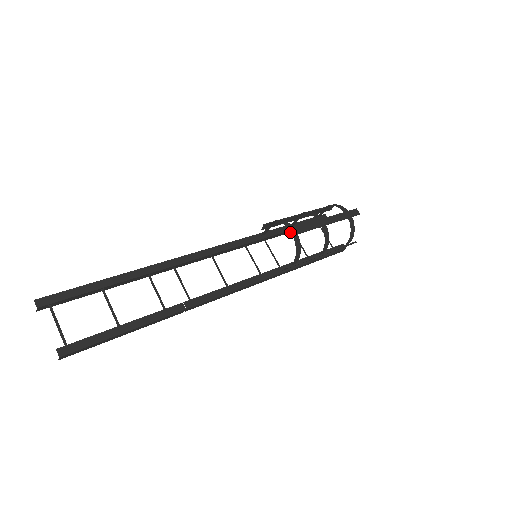
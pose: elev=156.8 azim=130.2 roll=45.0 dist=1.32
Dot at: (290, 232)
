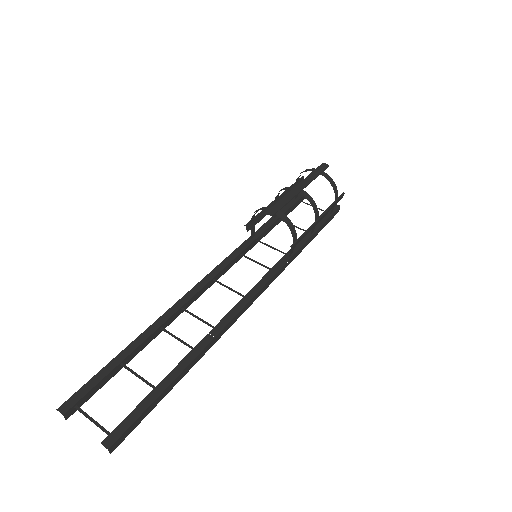
Dot at: (271, 212)
